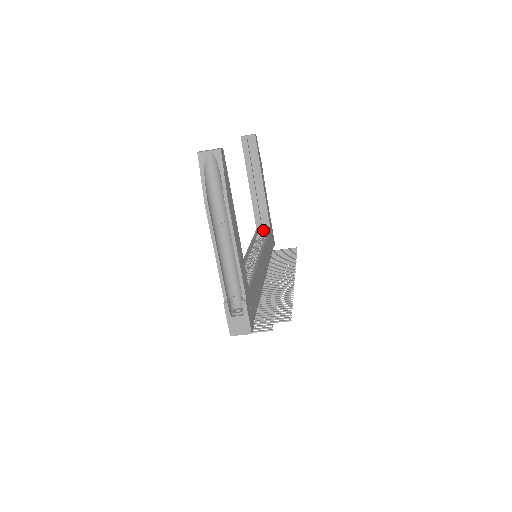
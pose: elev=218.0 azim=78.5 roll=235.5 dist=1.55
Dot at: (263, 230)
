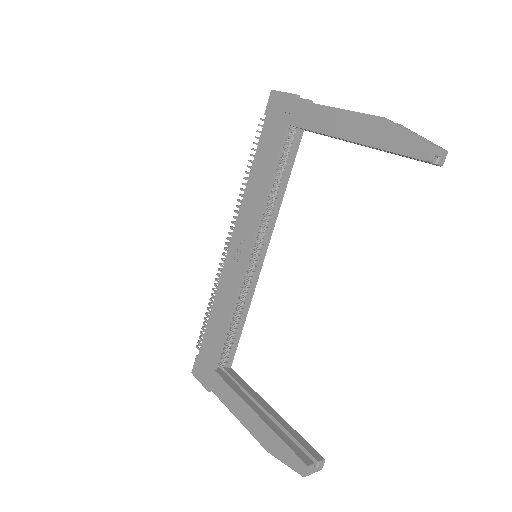
Dot at: occluded
